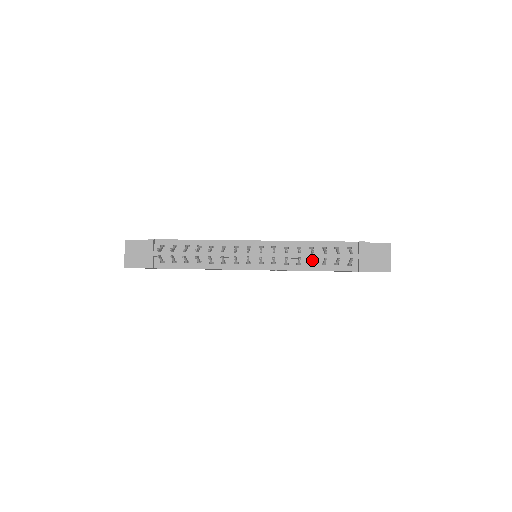
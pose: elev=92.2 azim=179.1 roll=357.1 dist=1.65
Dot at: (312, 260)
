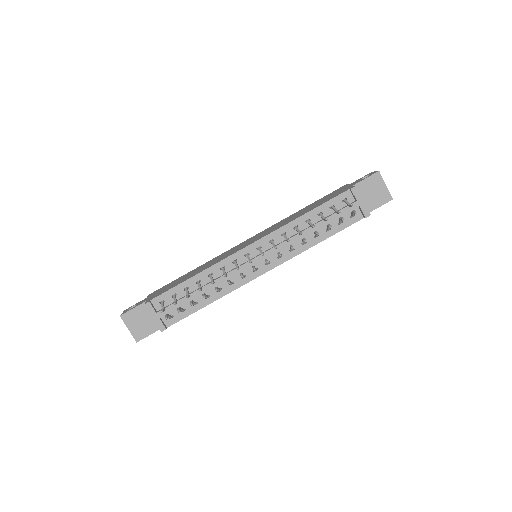
Dot at: occluded
